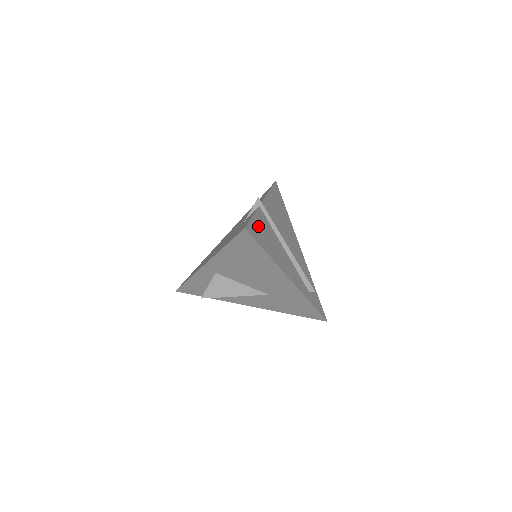
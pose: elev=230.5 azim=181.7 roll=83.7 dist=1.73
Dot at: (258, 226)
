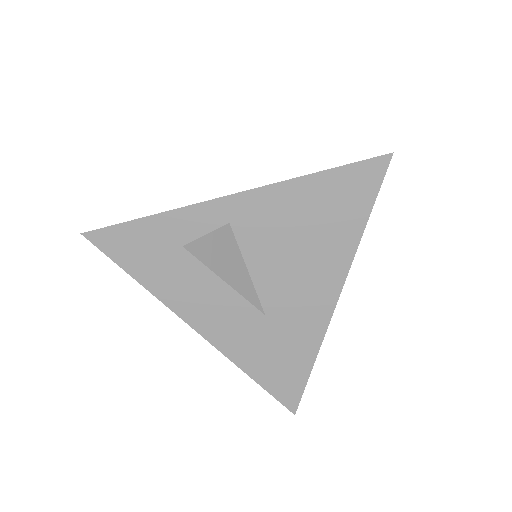
Dot at: occluded
